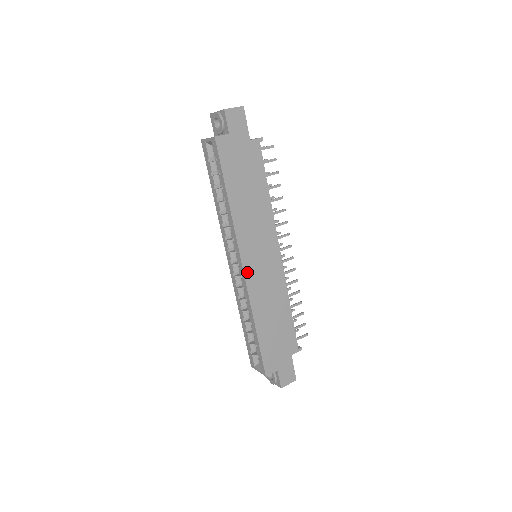
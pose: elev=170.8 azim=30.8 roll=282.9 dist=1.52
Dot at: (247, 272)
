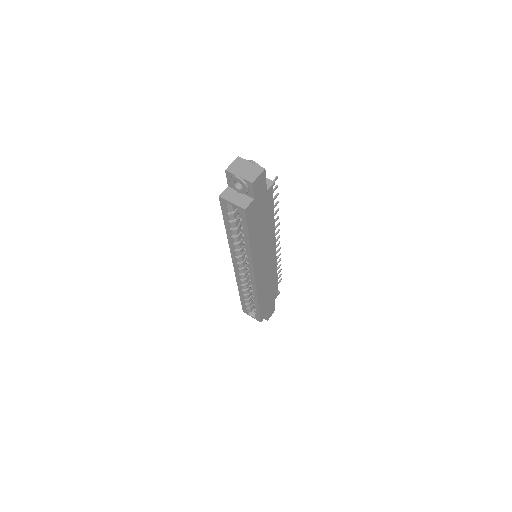
Dot at: (257, 278)
